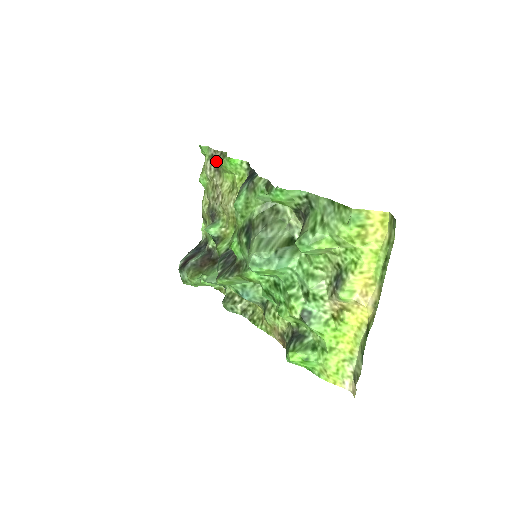
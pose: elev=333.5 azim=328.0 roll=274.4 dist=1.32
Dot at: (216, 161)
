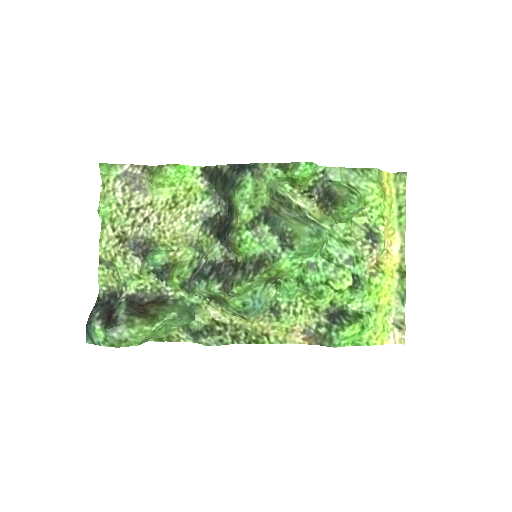
Dot at: (135, 178)
